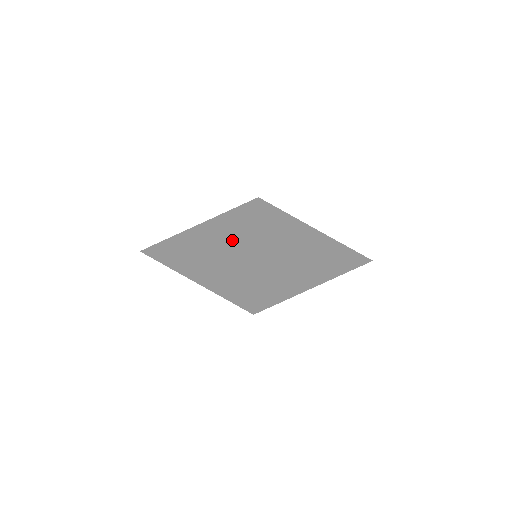
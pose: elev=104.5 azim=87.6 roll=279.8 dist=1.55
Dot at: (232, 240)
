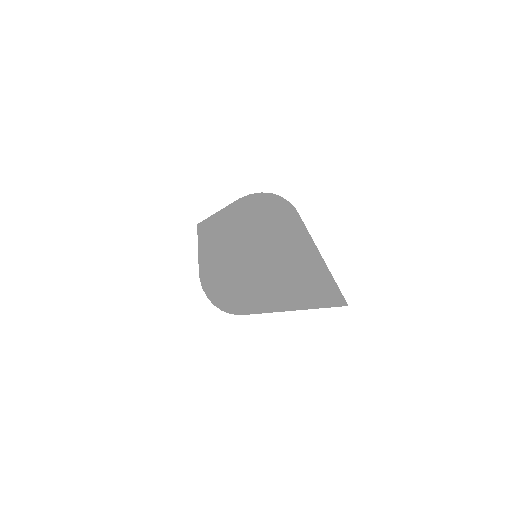
Dot at: occluded
